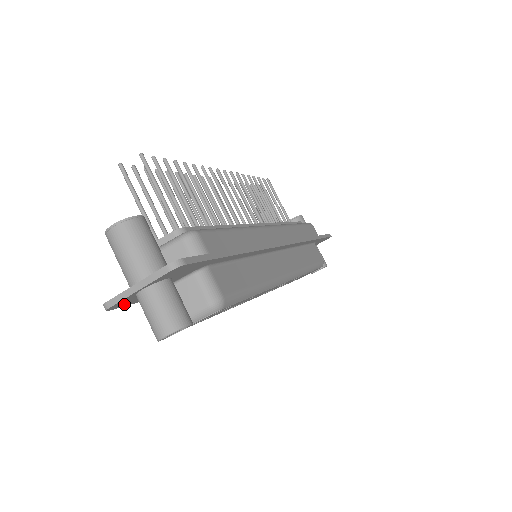
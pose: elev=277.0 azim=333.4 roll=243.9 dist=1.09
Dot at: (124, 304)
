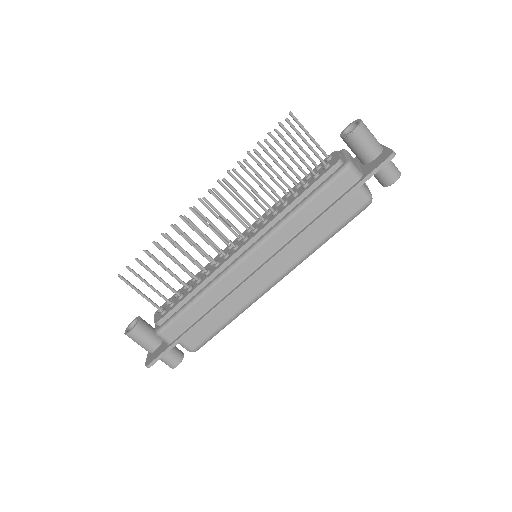
Dot at: occluded
